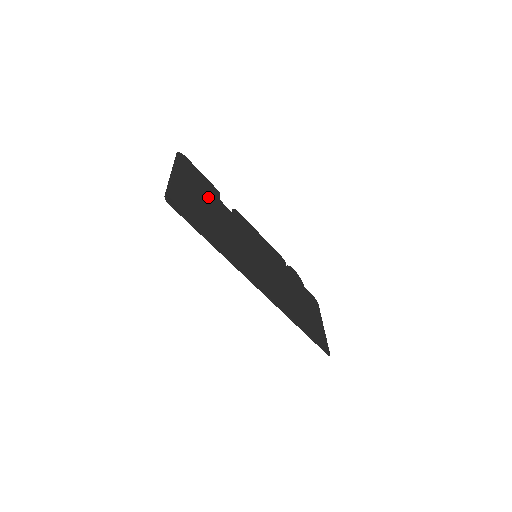
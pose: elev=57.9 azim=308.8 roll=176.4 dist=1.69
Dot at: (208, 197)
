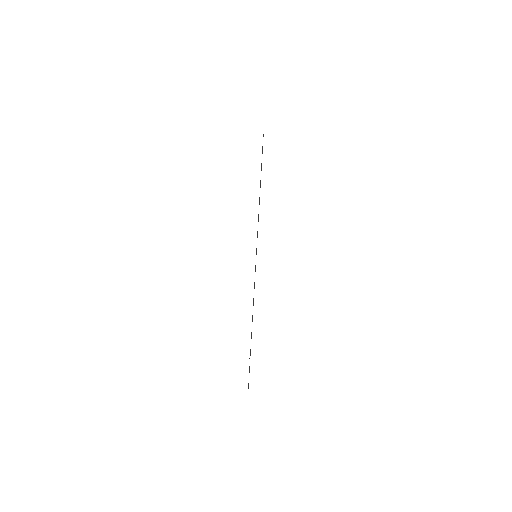
Dot at: occluded
